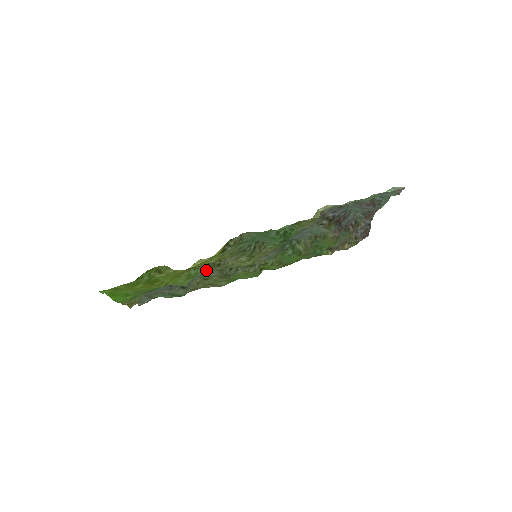
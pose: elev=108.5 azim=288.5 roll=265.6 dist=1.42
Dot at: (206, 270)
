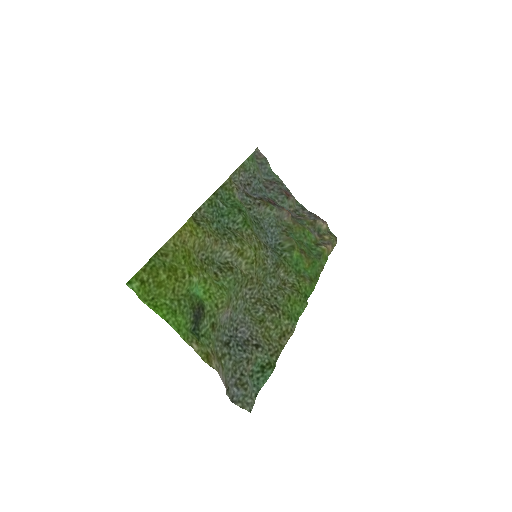
Dot at: (228, 280)
